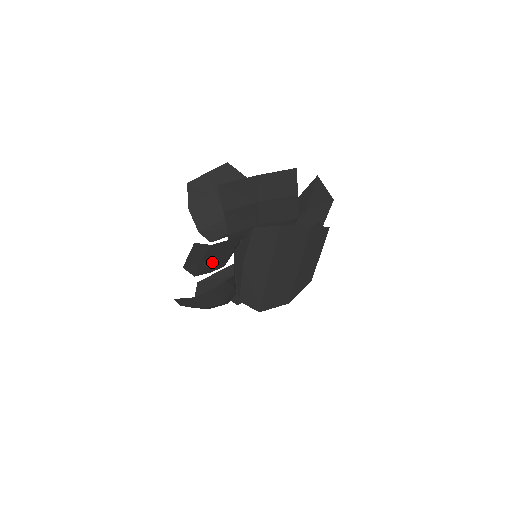
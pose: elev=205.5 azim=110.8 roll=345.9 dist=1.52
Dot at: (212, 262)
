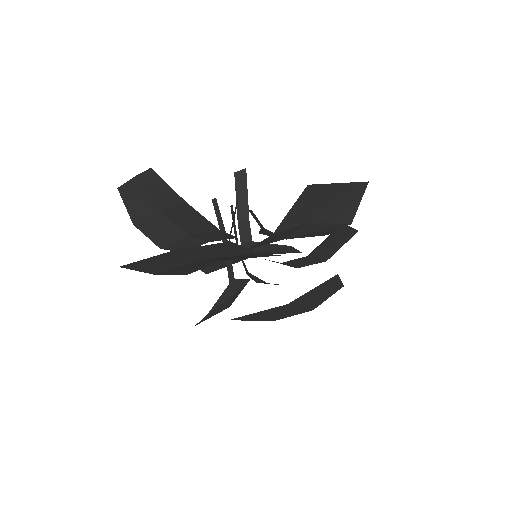
Dot at: occluded
